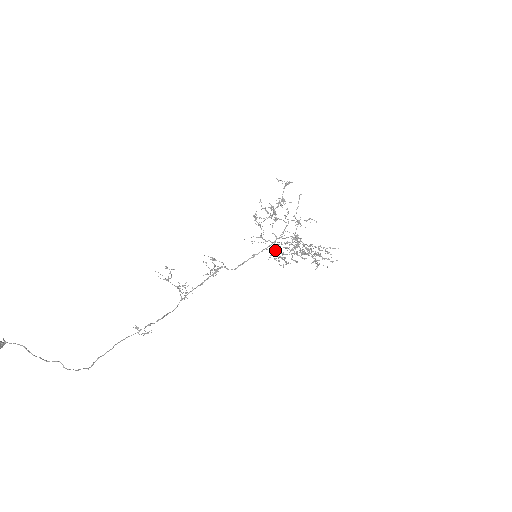
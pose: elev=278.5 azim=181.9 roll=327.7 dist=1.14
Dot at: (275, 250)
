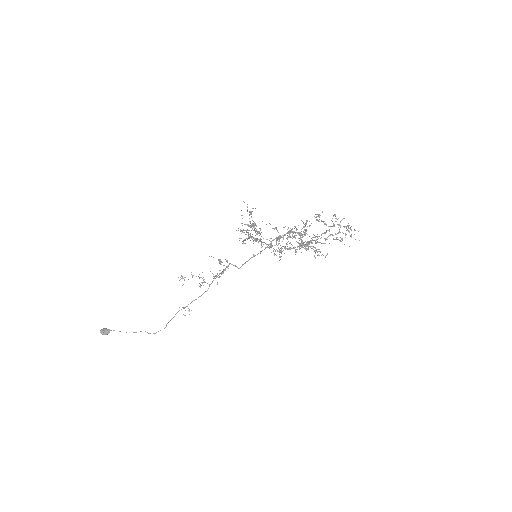
Dot at: occluded
